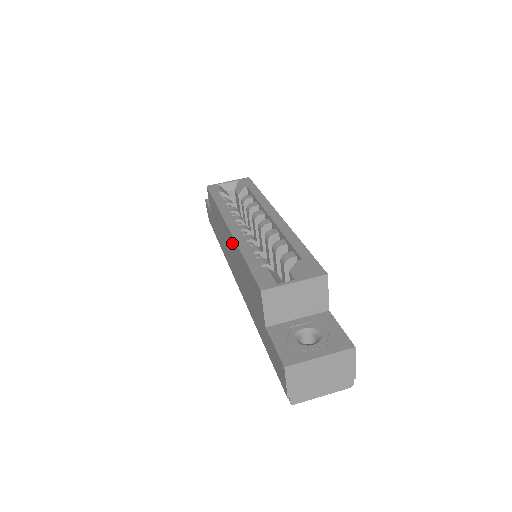
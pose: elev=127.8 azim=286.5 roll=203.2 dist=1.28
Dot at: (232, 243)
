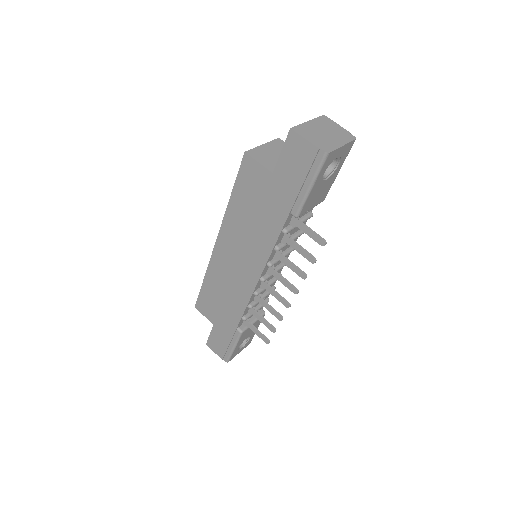
Dot at: (226, 238)
